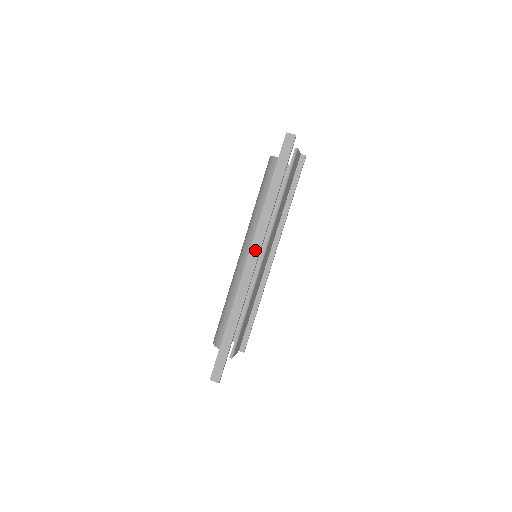
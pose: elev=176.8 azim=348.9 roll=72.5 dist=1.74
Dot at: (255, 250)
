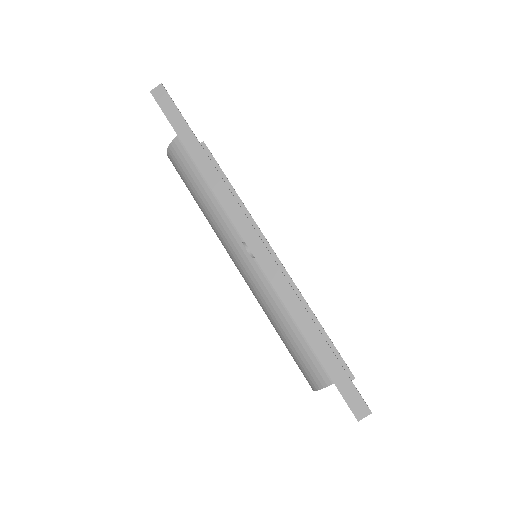
Dot at: (244, 226)
